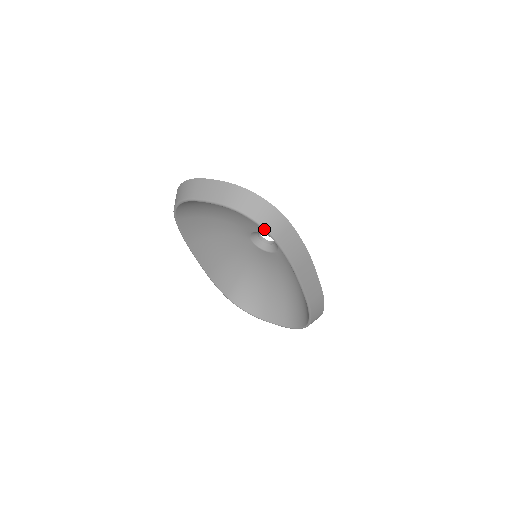
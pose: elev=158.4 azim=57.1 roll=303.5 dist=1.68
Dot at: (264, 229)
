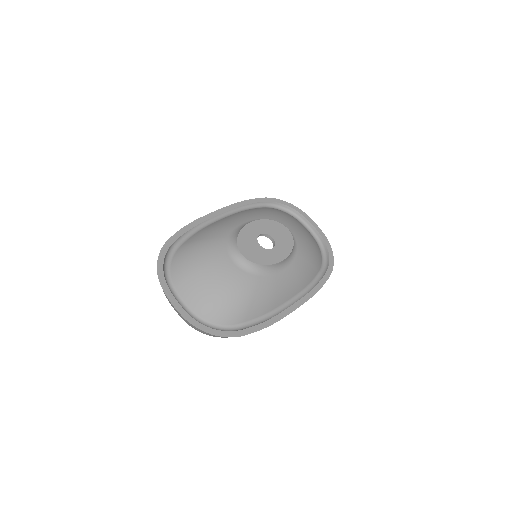
Dot at: (221, 337)
